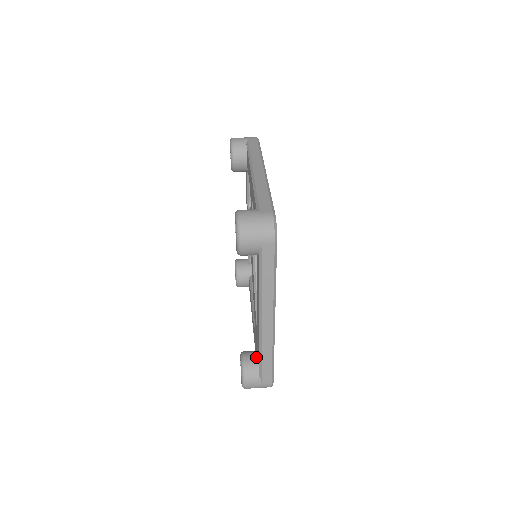
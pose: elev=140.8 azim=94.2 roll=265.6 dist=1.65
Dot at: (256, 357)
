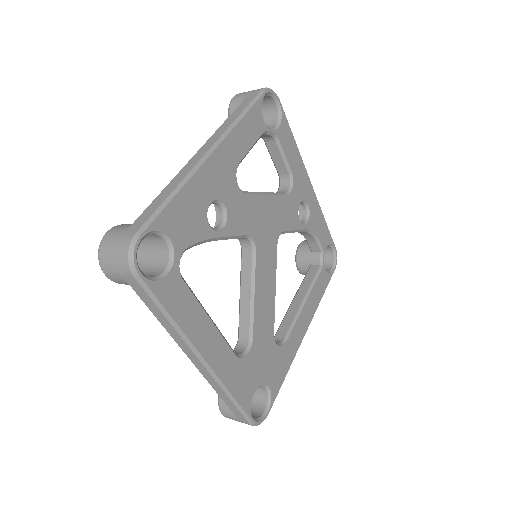
Dot at: occluded
